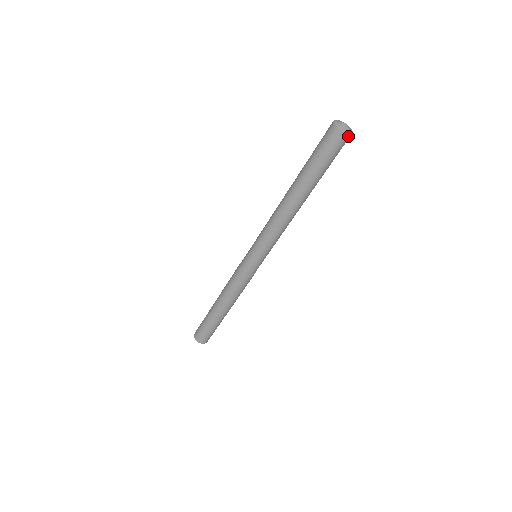
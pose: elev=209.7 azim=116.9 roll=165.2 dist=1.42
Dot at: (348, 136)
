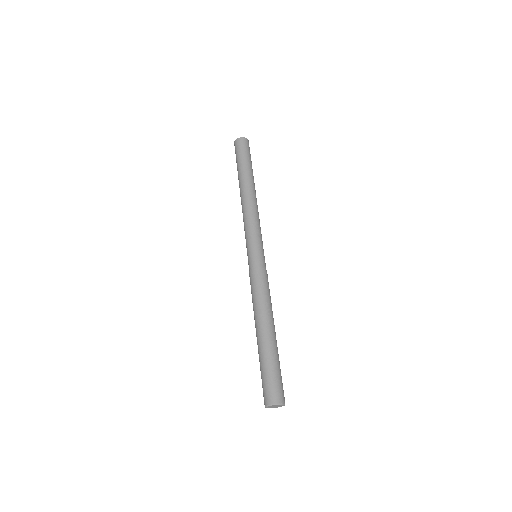
Dot at: (242, 139)
